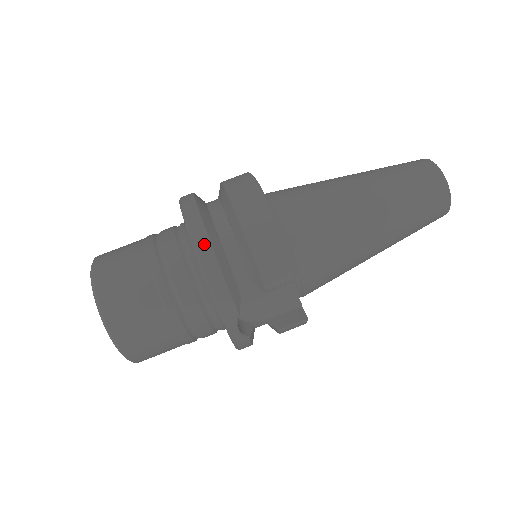
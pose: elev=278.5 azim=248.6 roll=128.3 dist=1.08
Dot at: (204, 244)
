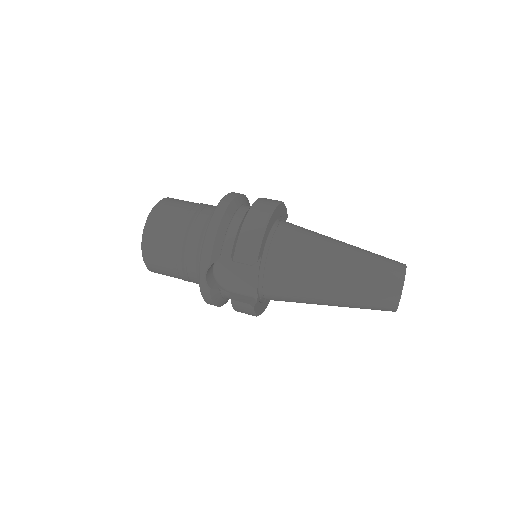
Dot at: (219, 214)
